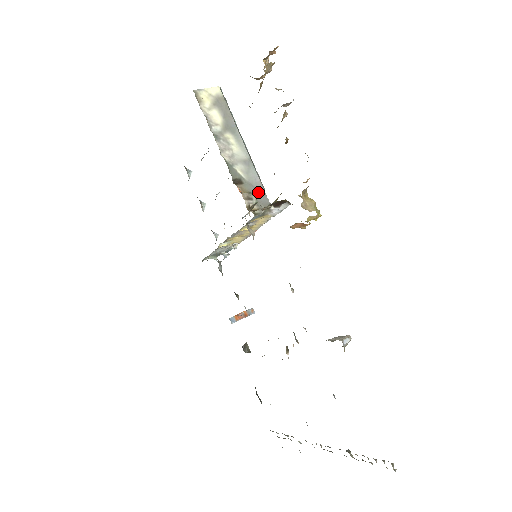
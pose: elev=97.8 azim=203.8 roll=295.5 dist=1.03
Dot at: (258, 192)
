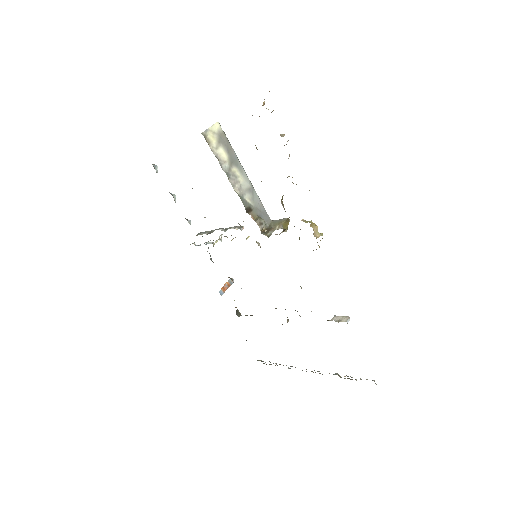
Dot at: (262, 213)
